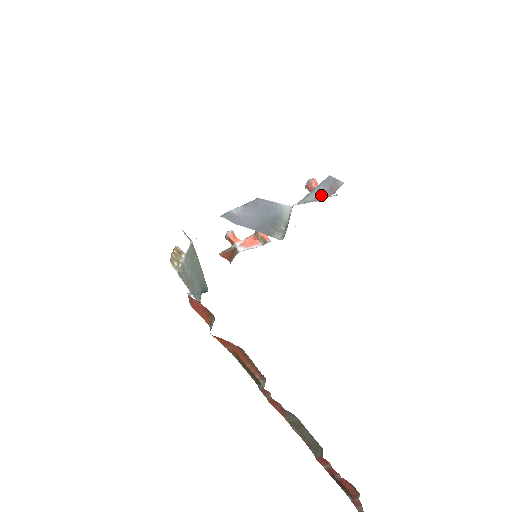
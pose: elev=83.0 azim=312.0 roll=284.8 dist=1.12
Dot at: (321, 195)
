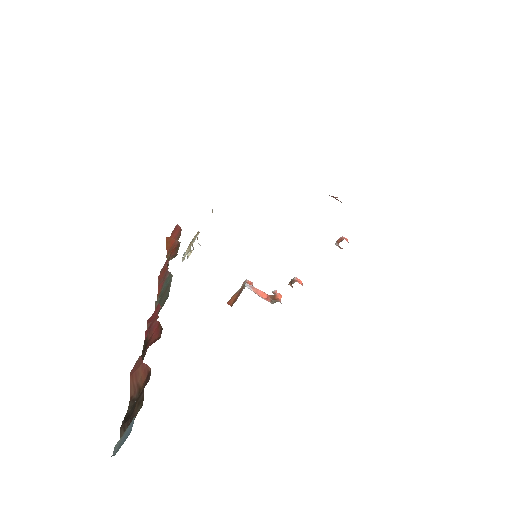
Dot at: occluded
